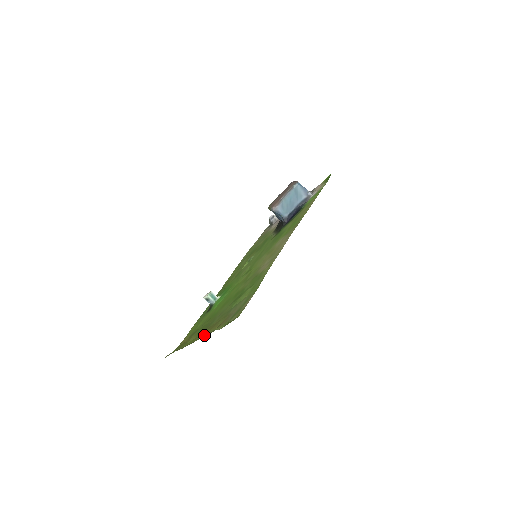
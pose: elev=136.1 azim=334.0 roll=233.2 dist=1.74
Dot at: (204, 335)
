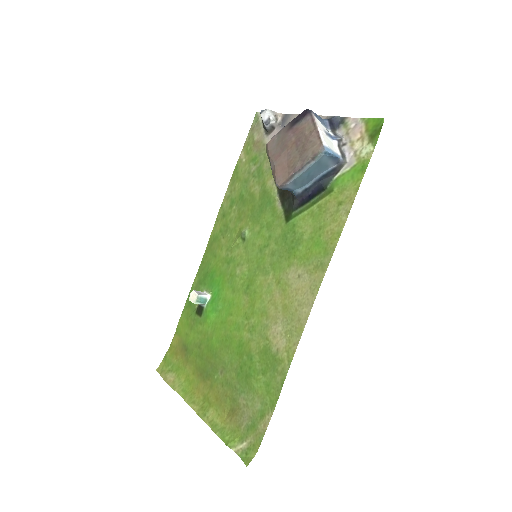
Dot at: (209, 406)
